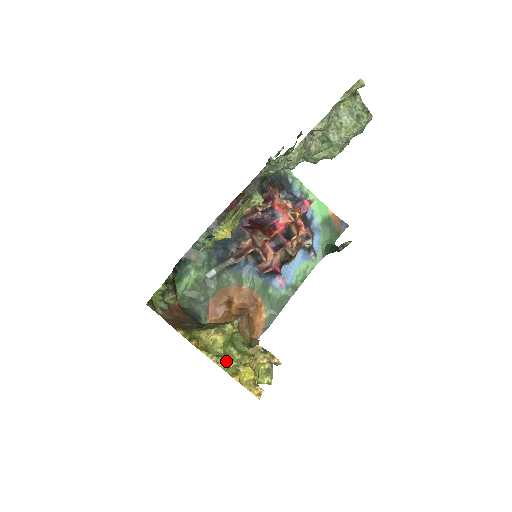
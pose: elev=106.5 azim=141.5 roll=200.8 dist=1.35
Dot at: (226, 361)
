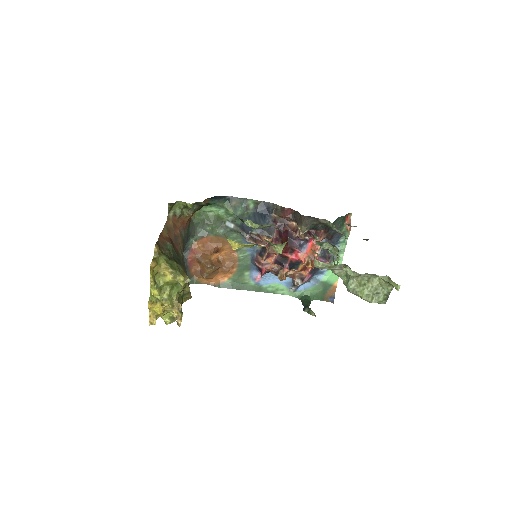
Dot at: (156, 292)
